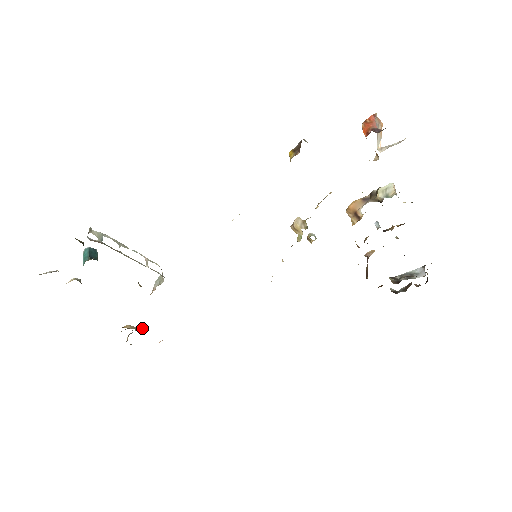
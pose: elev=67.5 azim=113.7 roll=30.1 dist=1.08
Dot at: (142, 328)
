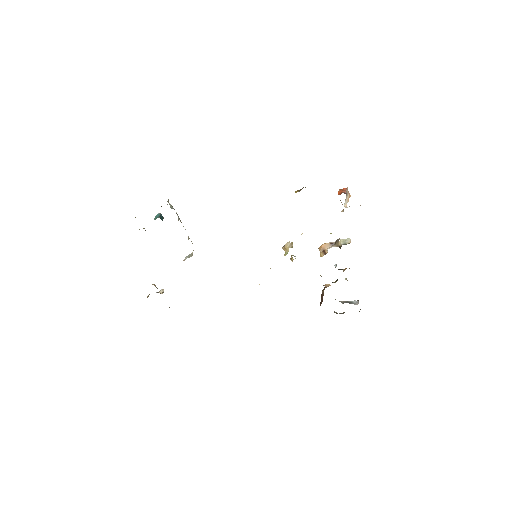
Dot at: (161, 292)
